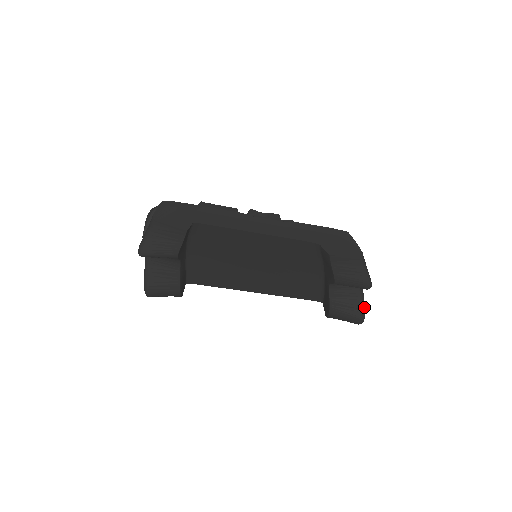
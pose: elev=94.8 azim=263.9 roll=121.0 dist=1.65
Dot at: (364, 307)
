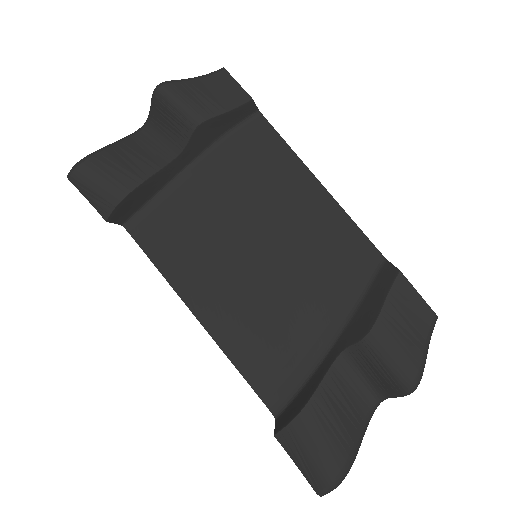
Dot at: (356, 454)
